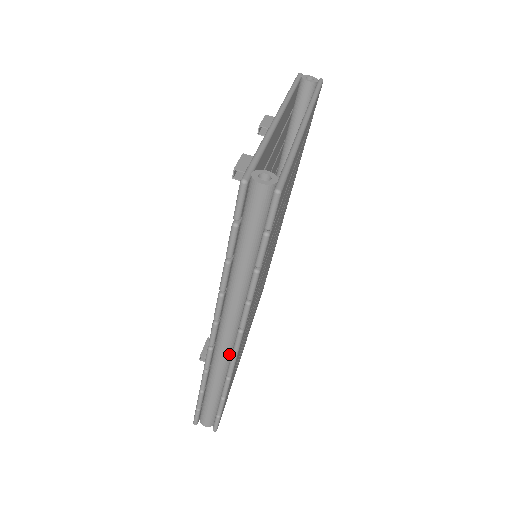
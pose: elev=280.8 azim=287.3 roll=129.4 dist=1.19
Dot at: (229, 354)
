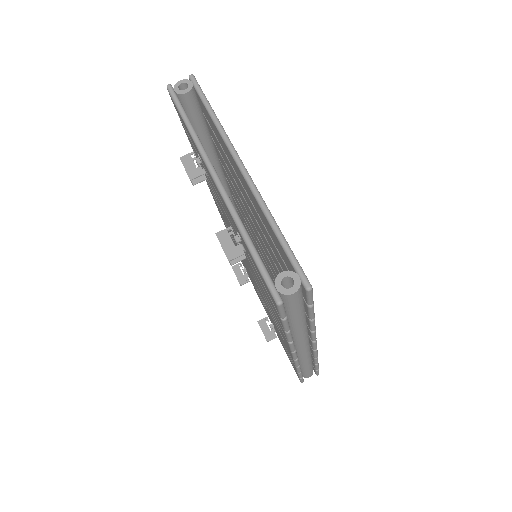
Dot at: (309, 350)
